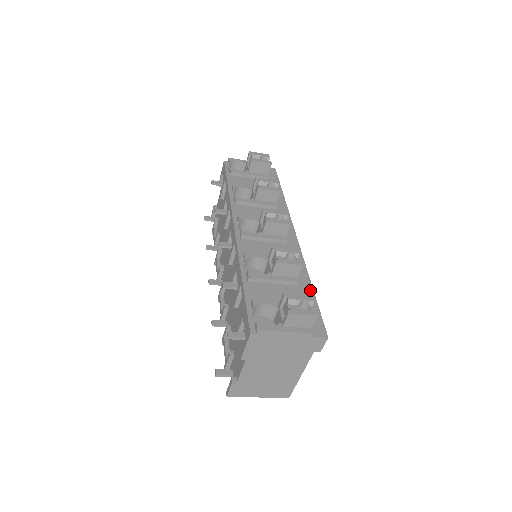
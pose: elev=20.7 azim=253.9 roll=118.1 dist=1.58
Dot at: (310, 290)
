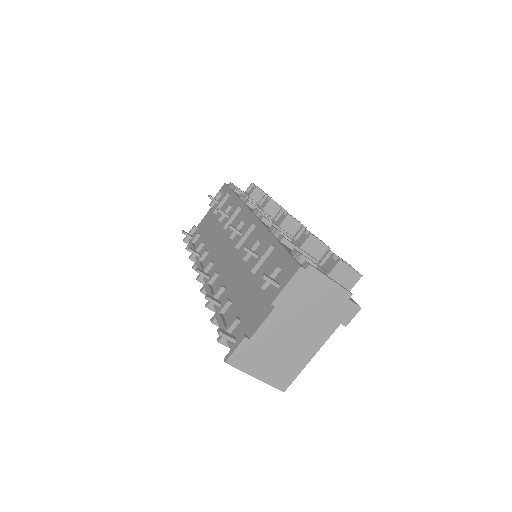
Dot at: occluded
